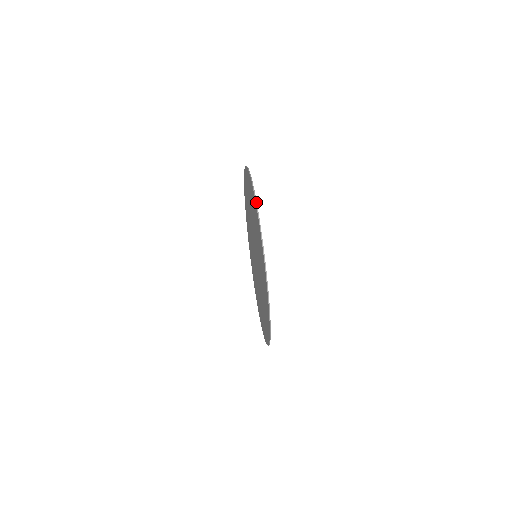
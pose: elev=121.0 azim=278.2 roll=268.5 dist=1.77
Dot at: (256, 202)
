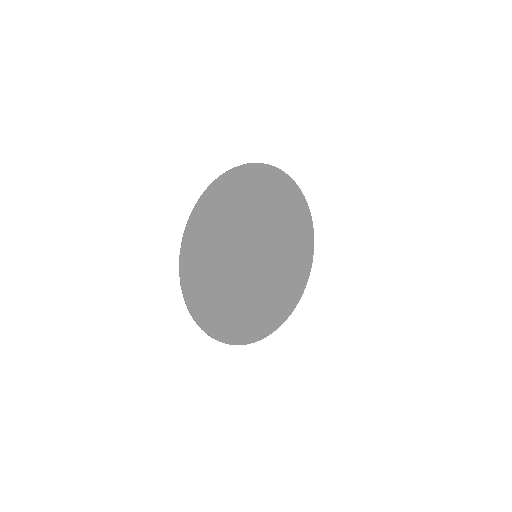
Dot at: (270, 165)
